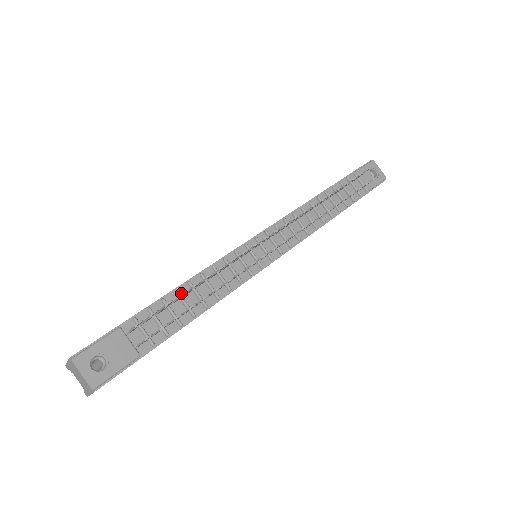
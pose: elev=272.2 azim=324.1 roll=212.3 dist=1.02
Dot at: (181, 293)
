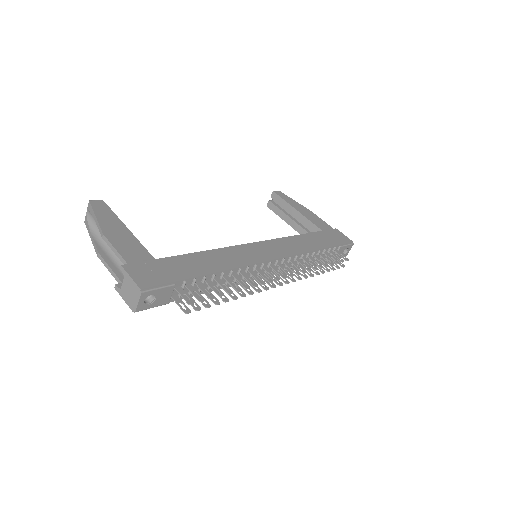
Dot at: (214, 276)
